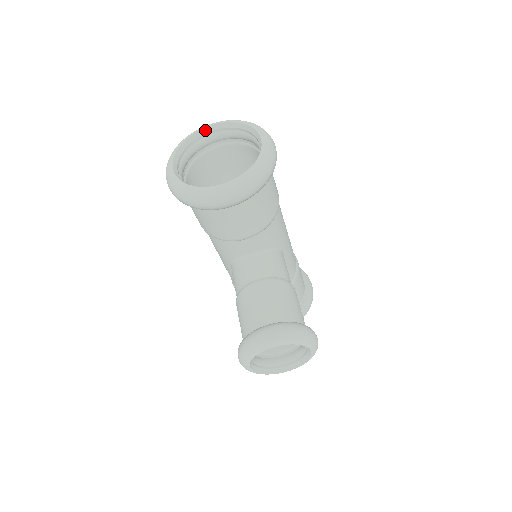
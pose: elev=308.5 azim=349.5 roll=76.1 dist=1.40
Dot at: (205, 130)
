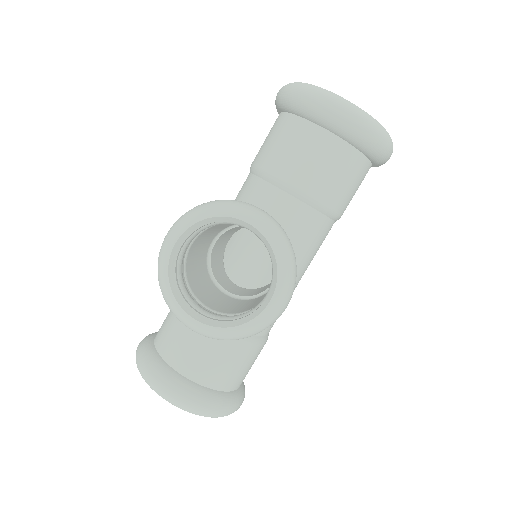
Dot at: occluded
